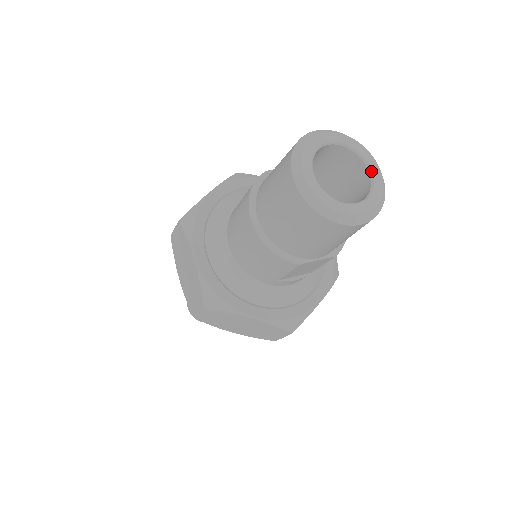
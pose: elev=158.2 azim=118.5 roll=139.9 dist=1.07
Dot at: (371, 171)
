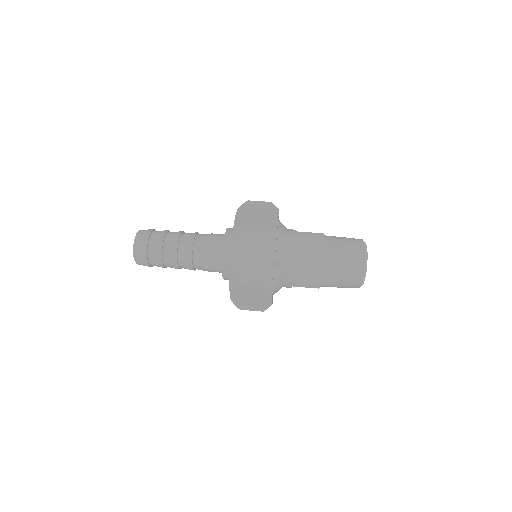
Dot at: occluded
